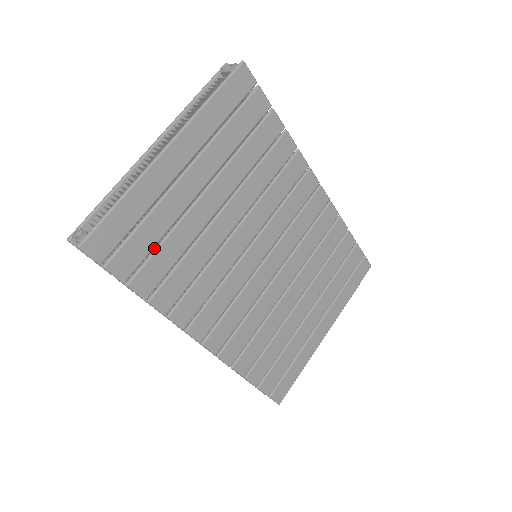
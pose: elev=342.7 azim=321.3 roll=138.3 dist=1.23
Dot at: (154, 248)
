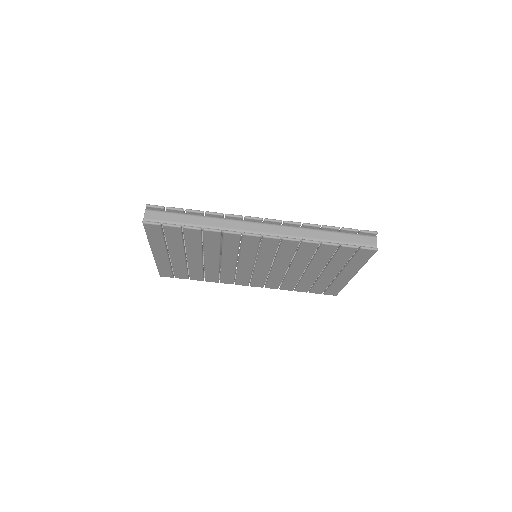
Dot at: occluded
